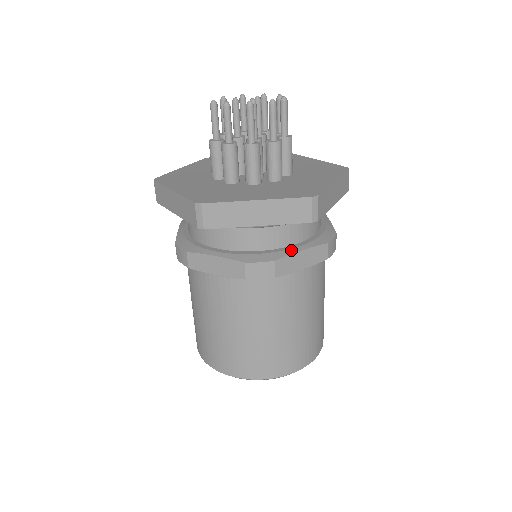
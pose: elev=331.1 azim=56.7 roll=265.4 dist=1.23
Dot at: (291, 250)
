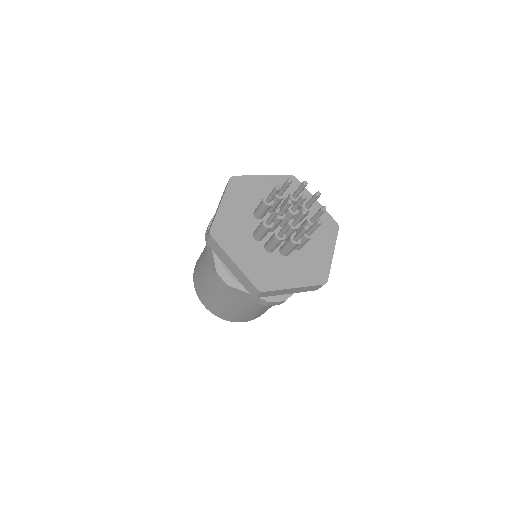
Dot at: occluded
